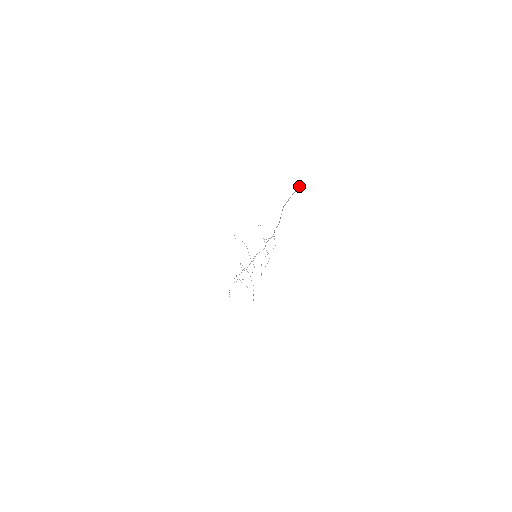
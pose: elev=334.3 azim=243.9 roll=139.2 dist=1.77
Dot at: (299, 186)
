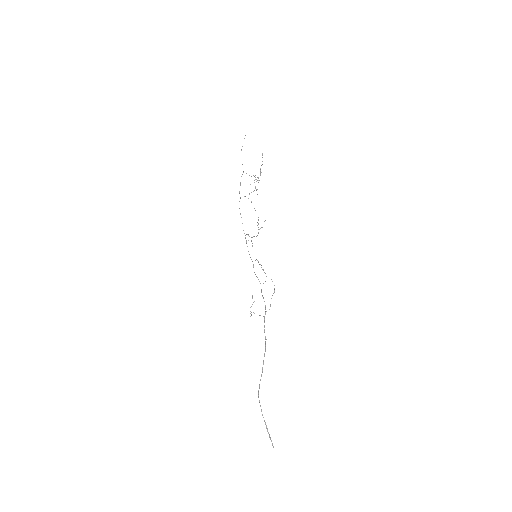
Dot at: (269, 437)
